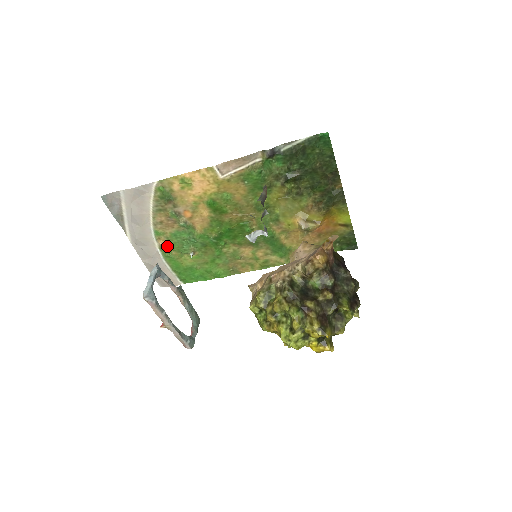
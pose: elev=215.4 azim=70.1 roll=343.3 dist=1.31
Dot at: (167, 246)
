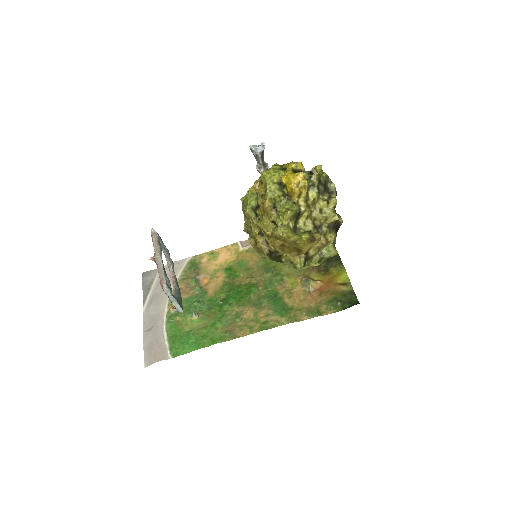
Dot at: (175, 312)
